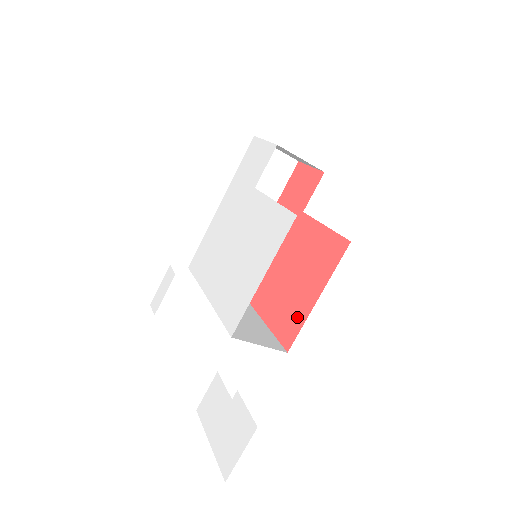
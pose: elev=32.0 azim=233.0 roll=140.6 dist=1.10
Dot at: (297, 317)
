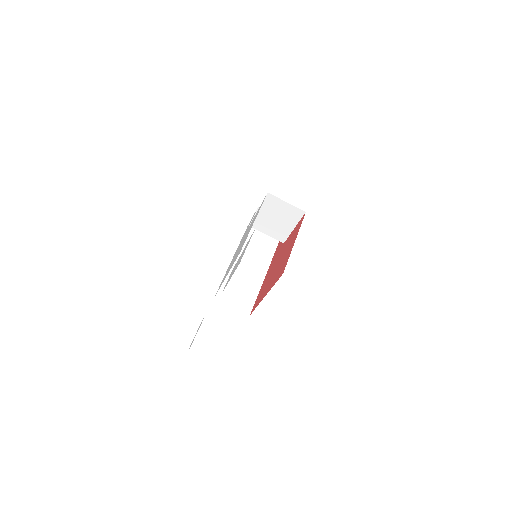
Dot at: (286, 260)
